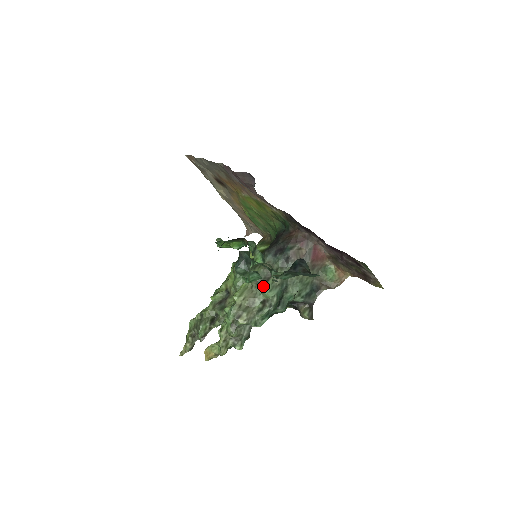
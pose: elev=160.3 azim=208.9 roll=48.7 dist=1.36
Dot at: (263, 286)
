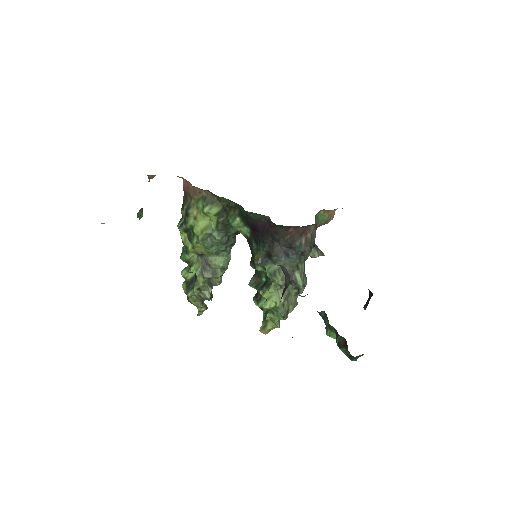
Dot at: (295, 284)
